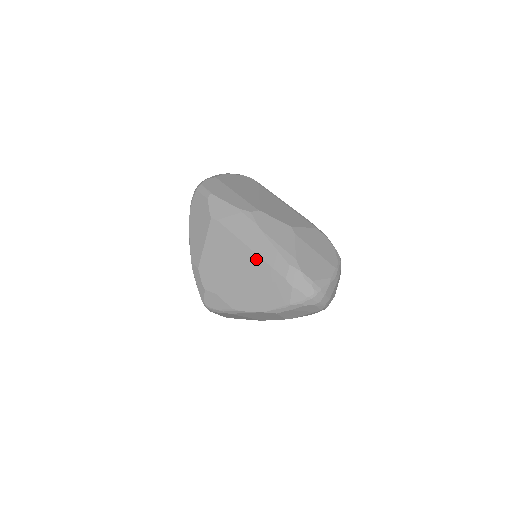
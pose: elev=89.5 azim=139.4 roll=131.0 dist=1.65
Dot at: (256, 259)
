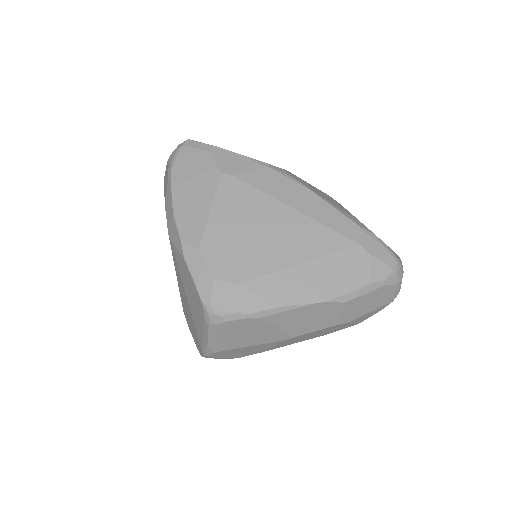
Dot at: (307, 222)
